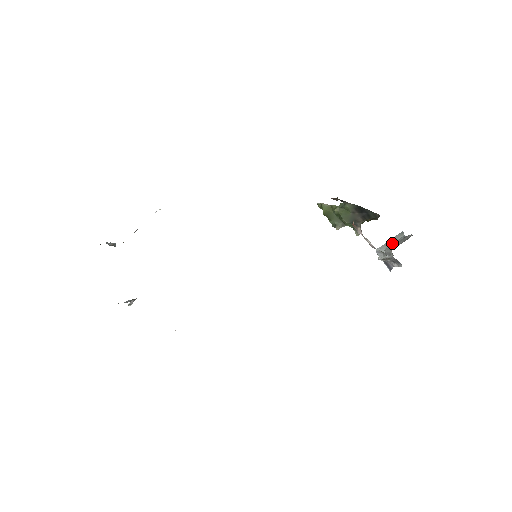
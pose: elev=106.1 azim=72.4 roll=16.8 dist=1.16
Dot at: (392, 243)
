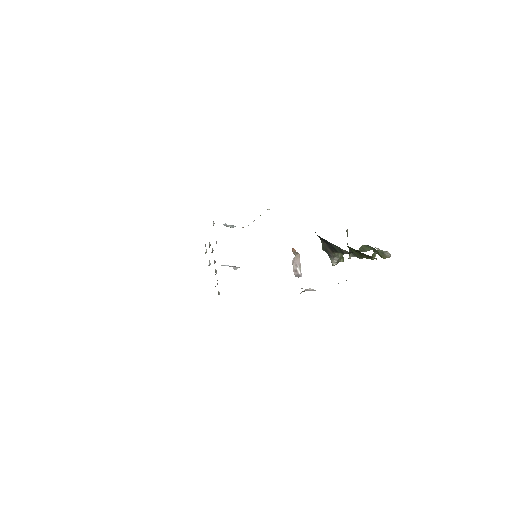
Dot at: occluded
